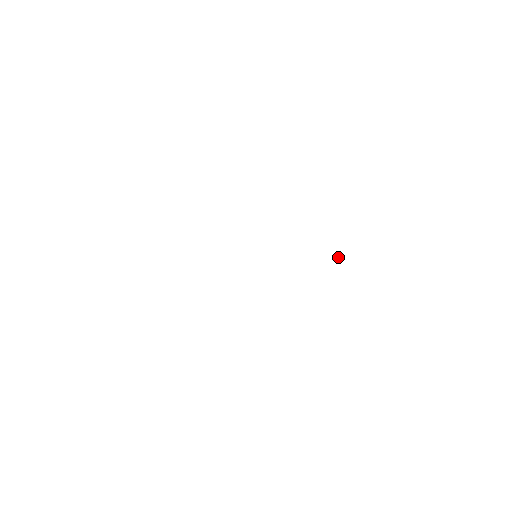
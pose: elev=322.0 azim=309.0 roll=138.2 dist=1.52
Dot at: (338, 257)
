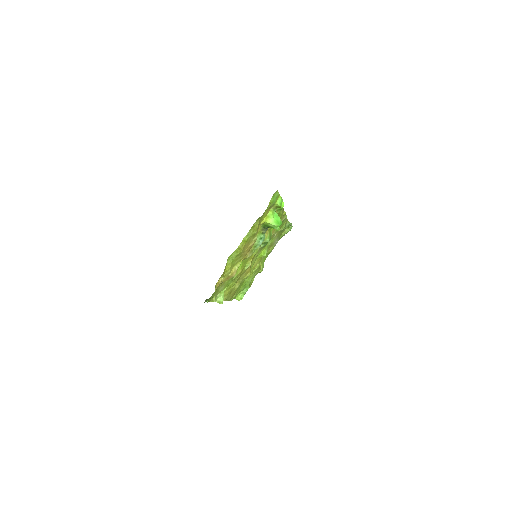
Dot at: (275, 227)
